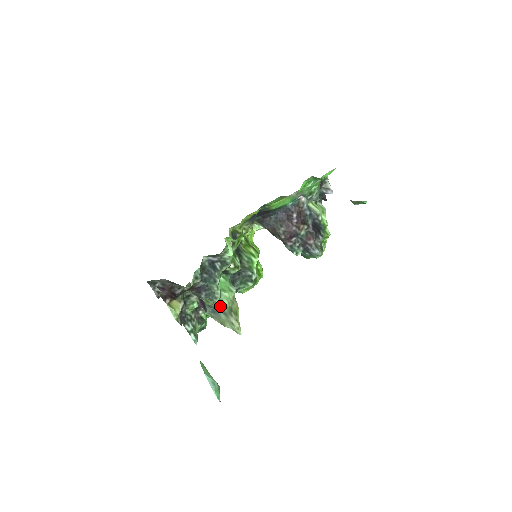
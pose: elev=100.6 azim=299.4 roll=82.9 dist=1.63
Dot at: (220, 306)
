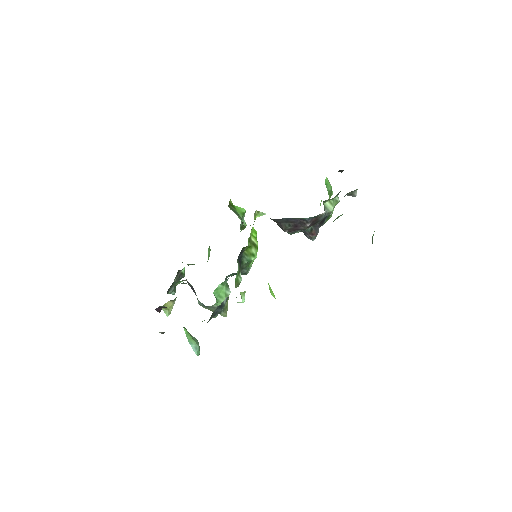
Dot at: (214, 306)
